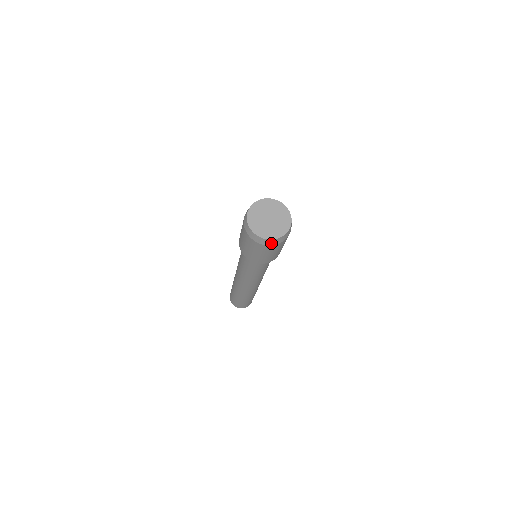
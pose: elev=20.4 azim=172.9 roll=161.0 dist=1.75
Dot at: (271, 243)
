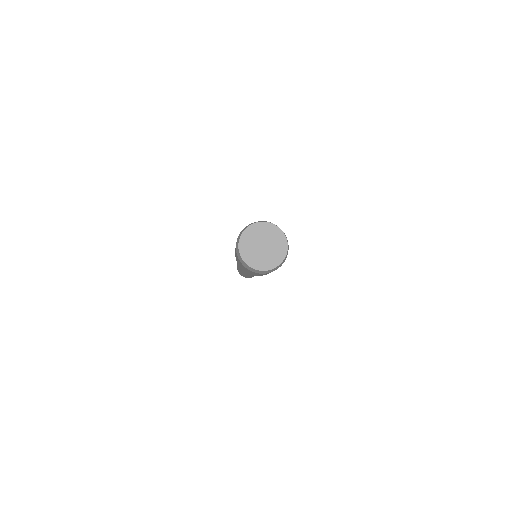
Dot at: (254, 271)
